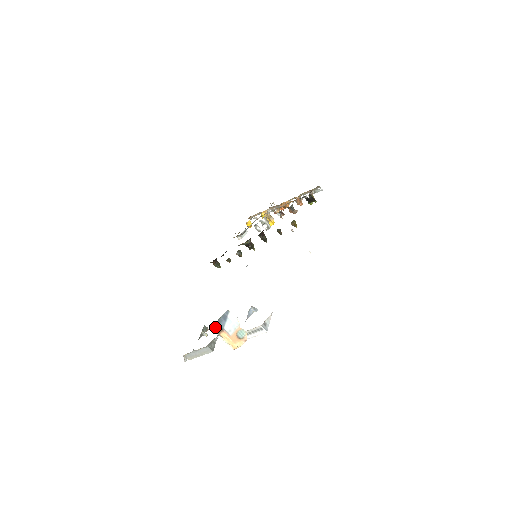
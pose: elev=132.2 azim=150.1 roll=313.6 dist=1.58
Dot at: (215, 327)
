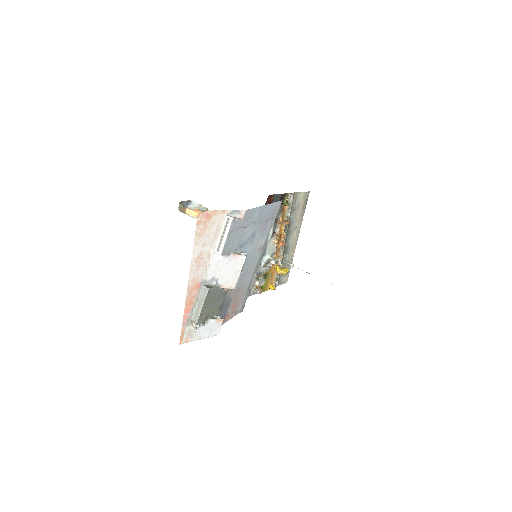
Dot at: (180, 209)
